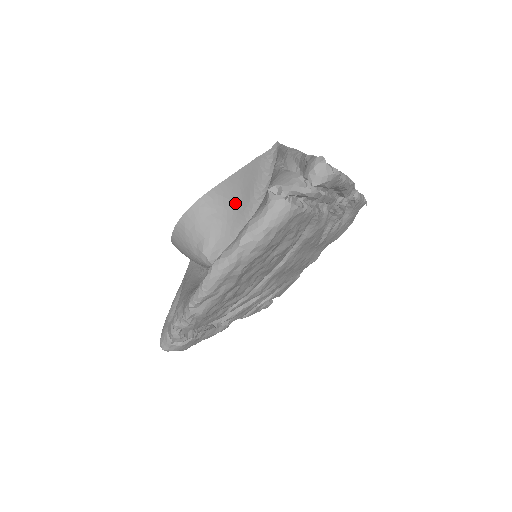
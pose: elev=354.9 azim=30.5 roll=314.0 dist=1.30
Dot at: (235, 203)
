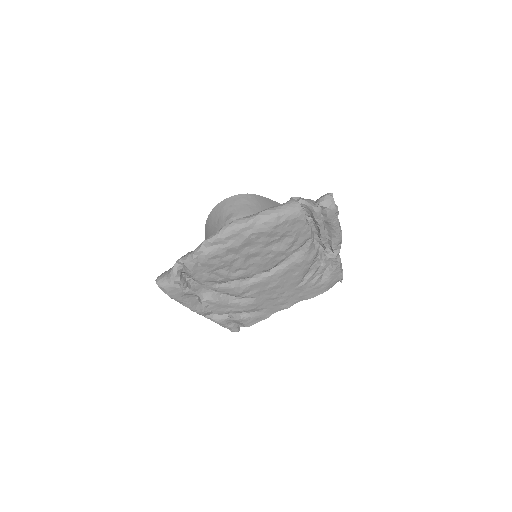
Dot at: (263, 209)
